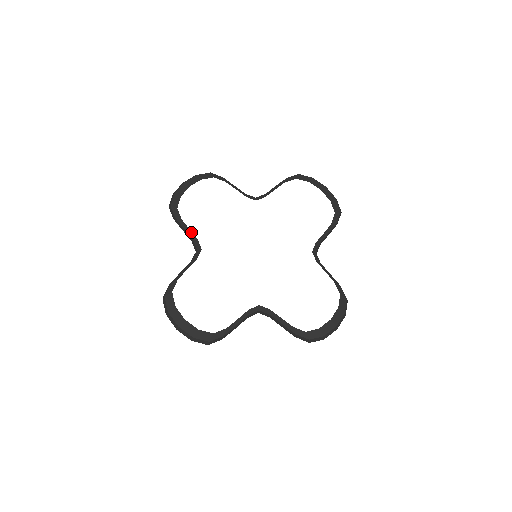
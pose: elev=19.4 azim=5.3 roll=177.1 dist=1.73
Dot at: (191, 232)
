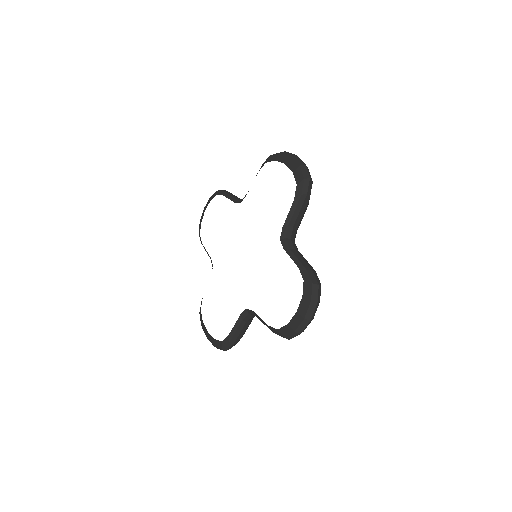
Dot at: (207, 252)
